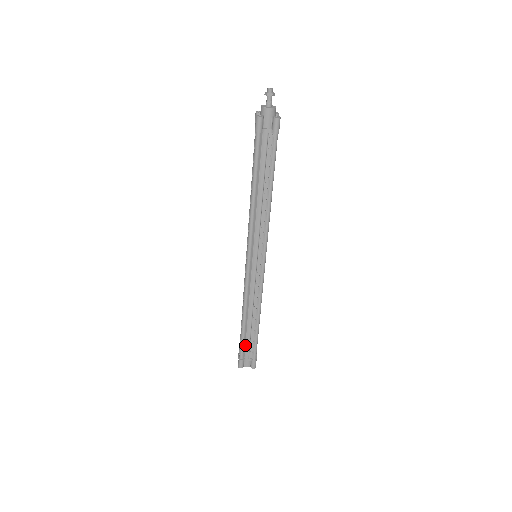
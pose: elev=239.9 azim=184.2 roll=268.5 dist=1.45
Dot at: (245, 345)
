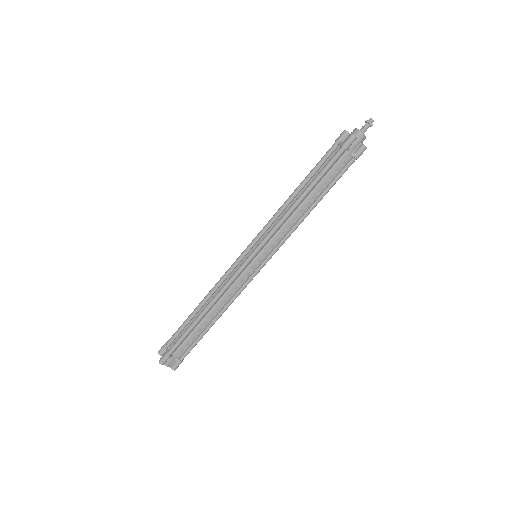
Dot at: (183, 341)
